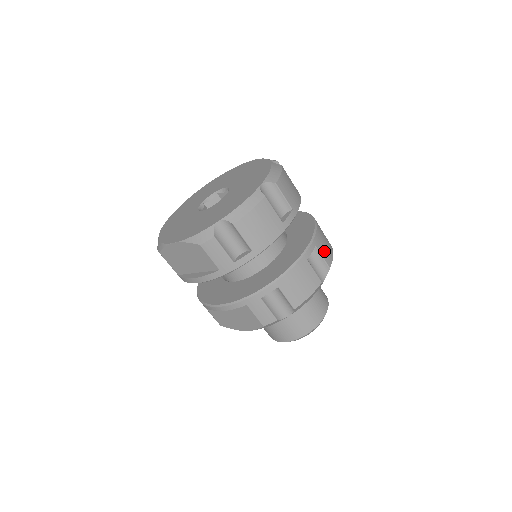
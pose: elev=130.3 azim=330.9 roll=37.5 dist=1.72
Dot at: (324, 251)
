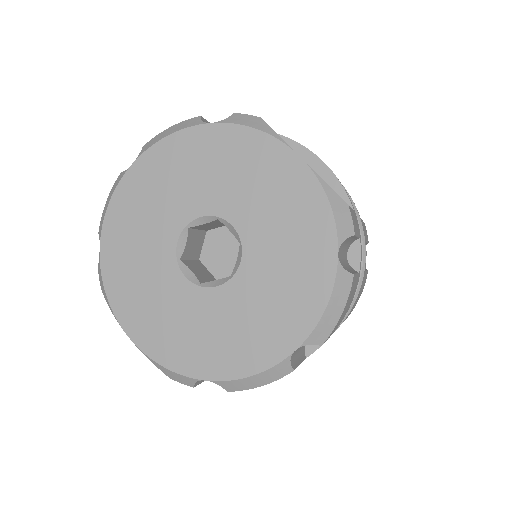
Dot at: occluded
